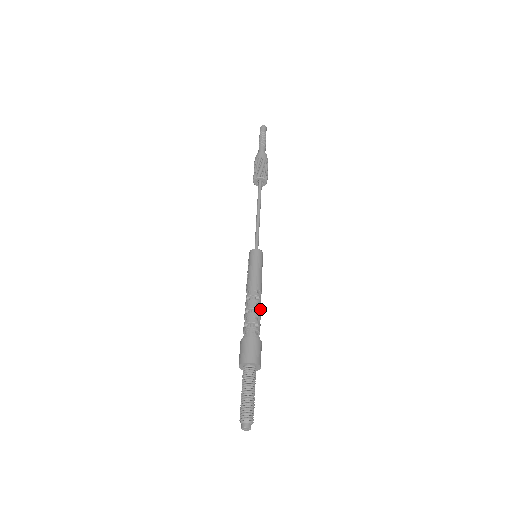
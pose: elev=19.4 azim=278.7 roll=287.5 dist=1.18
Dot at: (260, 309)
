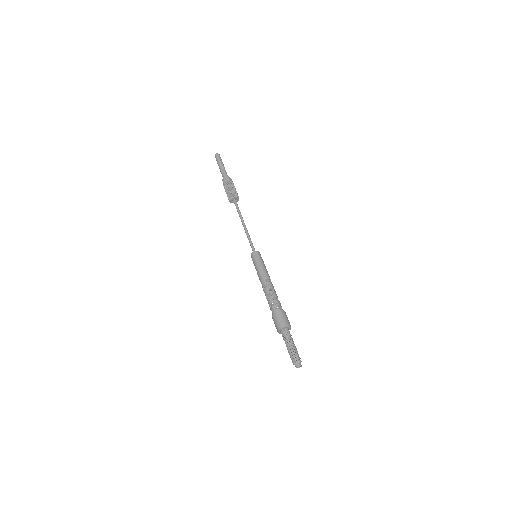
Dot at: (273, 291)
